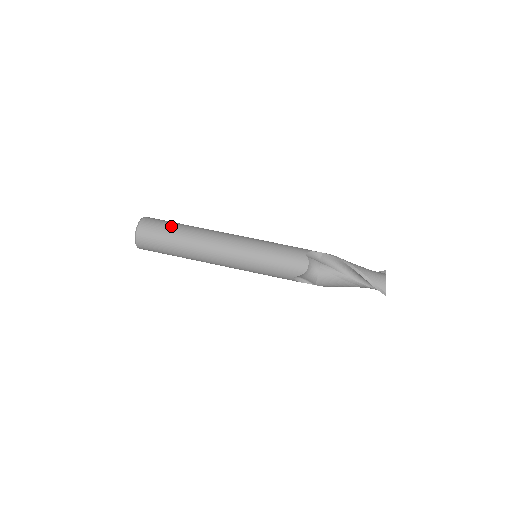
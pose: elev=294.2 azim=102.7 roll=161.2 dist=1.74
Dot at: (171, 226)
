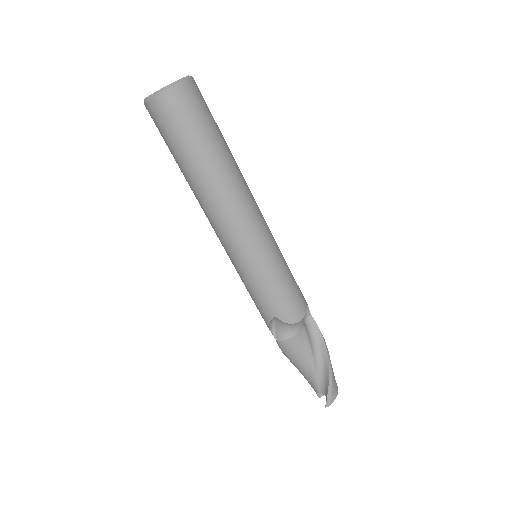
Dot at: (217, 127)
